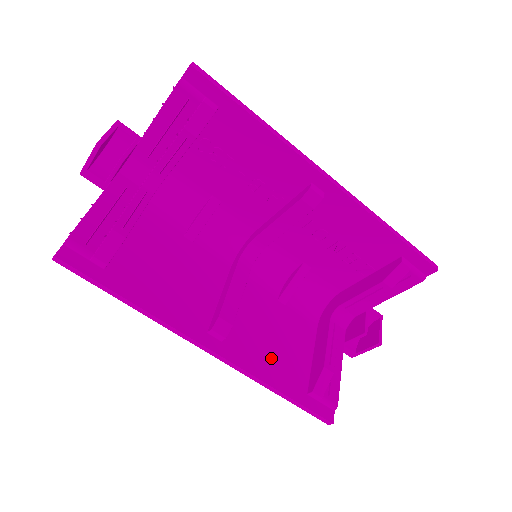
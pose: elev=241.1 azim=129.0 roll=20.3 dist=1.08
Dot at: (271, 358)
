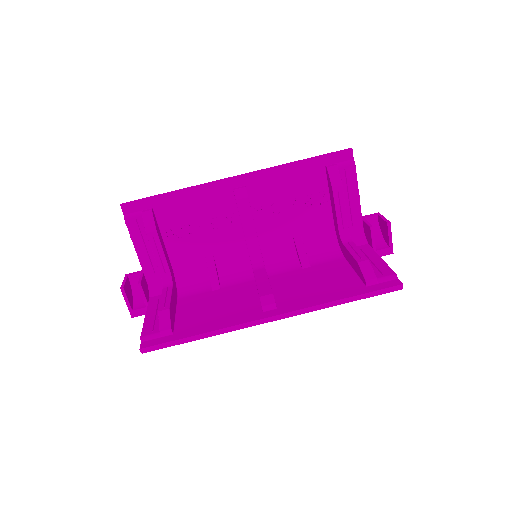
Dot at: (321, 291)
